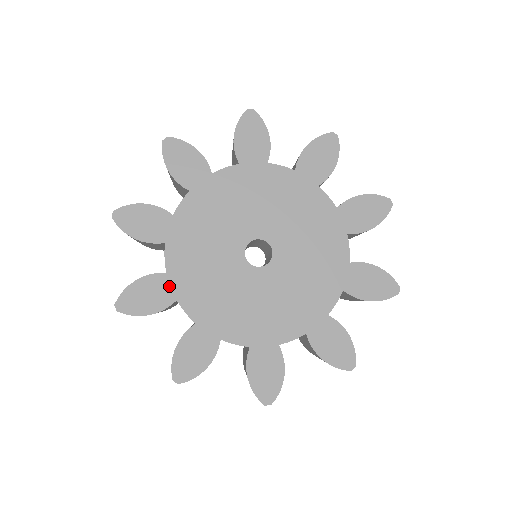
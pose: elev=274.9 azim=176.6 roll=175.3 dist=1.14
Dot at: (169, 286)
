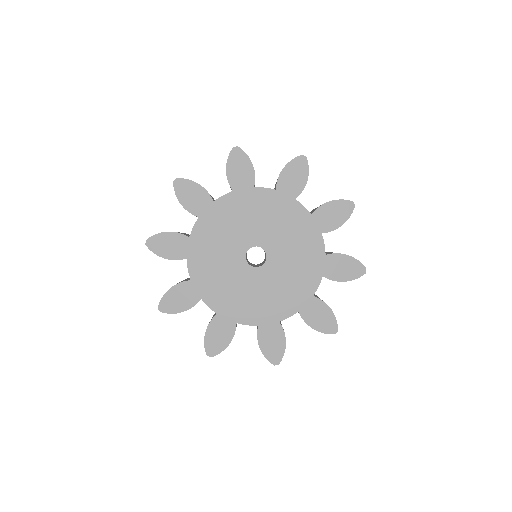
Dot at: (187, 247)
